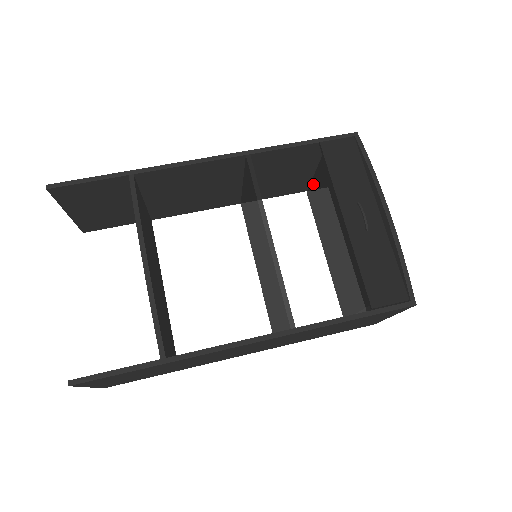
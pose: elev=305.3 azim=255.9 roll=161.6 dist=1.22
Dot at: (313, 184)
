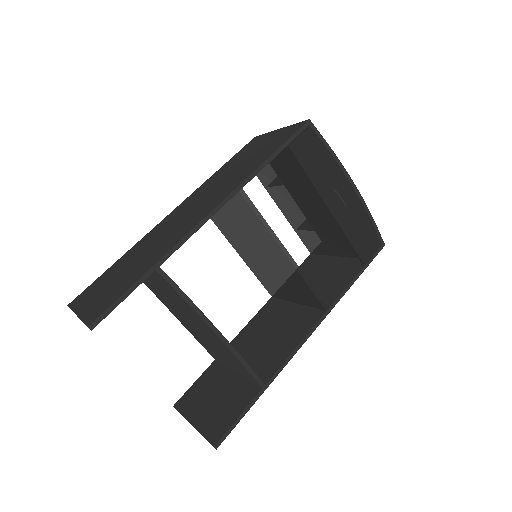
Dot at: occluded
